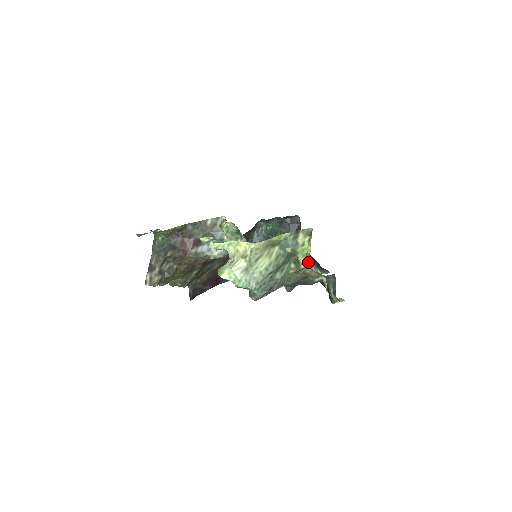
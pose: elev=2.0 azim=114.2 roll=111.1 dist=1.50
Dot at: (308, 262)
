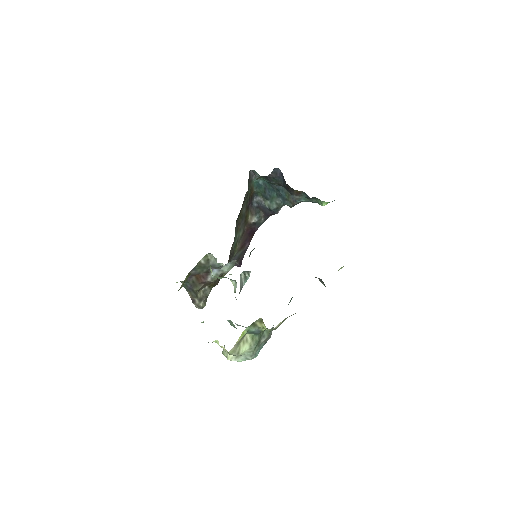
Dot at: occluded
